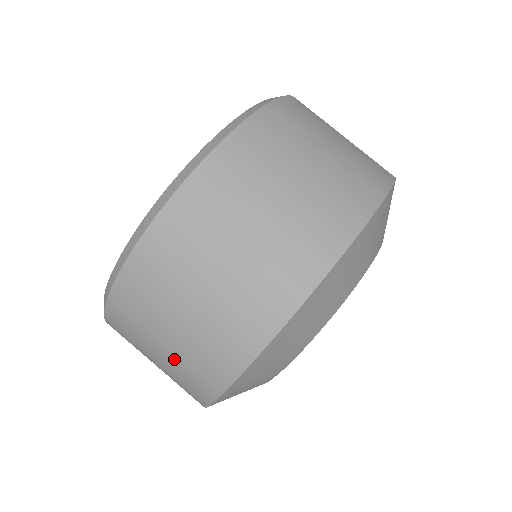
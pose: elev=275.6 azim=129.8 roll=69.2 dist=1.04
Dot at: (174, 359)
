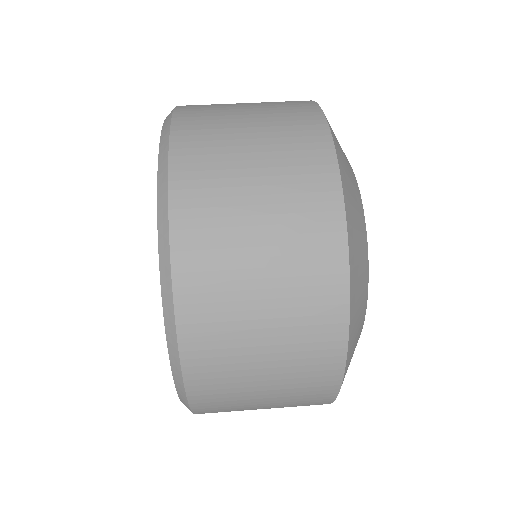
Dot at: (280, 260)
